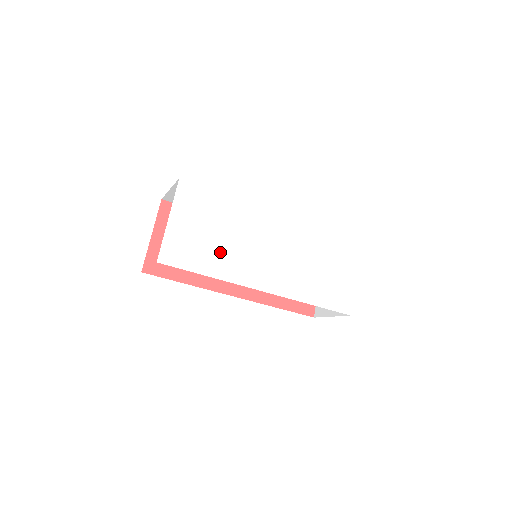
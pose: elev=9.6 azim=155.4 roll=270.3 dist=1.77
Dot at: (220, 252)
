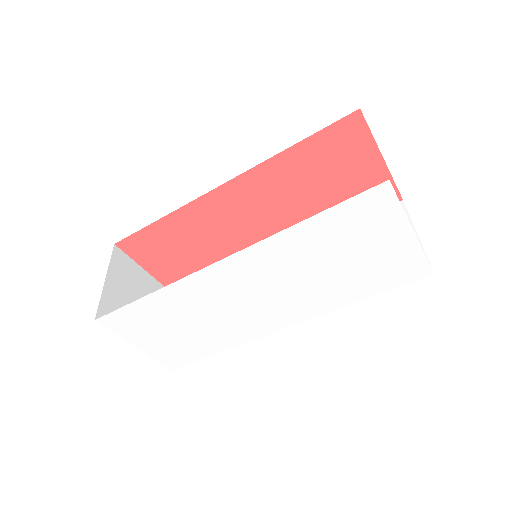
Dot at: (208, 334)
